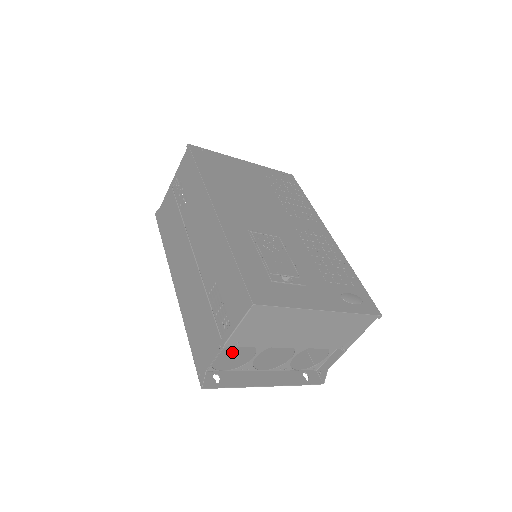
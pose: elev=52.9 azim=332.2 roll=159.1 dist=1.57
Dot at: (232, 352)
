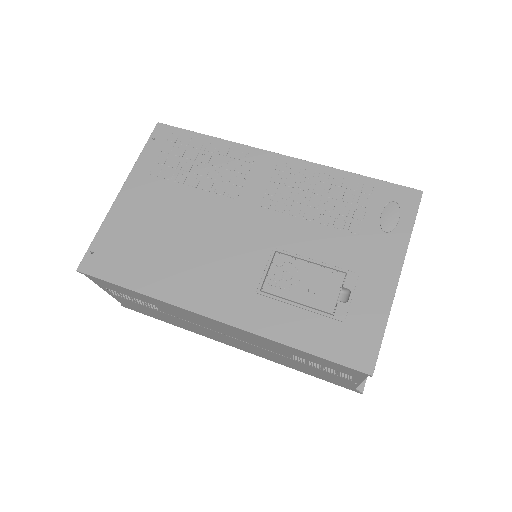
Dot at: occluded
